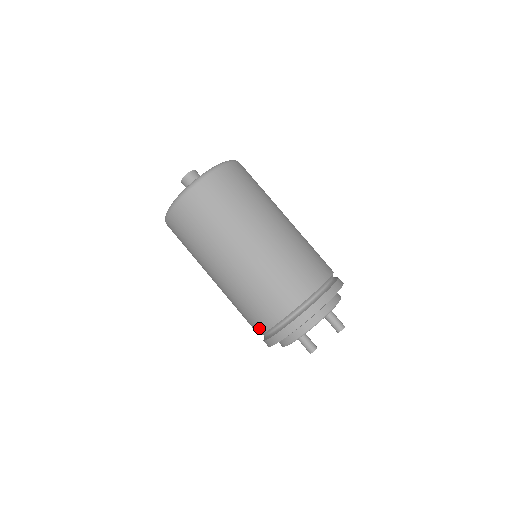
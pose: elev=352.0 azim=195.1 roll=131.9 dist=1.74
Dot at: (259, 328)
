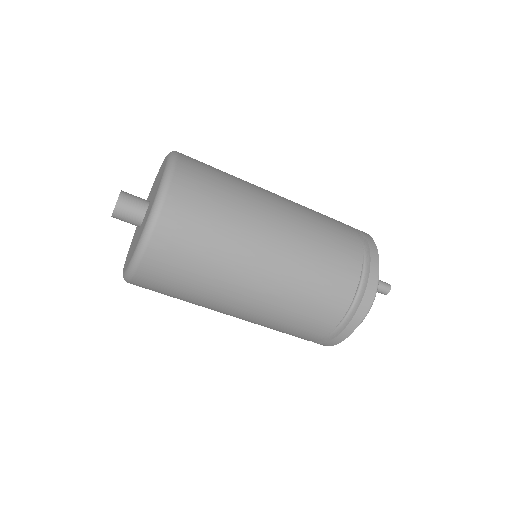
Dot at: occluded
